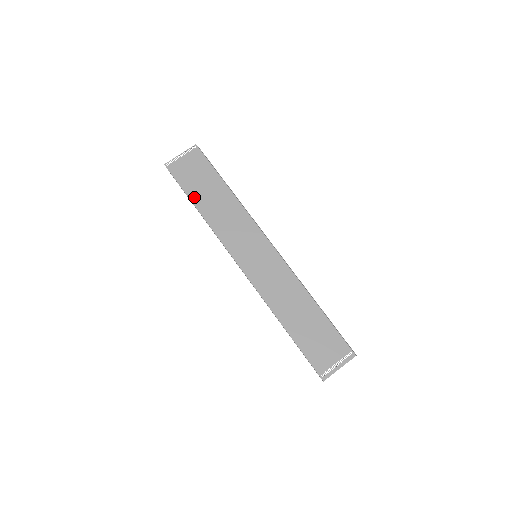
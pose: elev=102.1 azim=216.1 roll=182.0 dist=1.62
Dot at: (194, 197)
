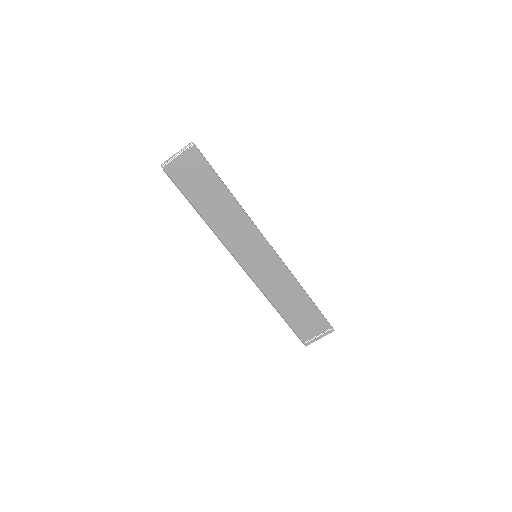
Dot at: (195, 201)
